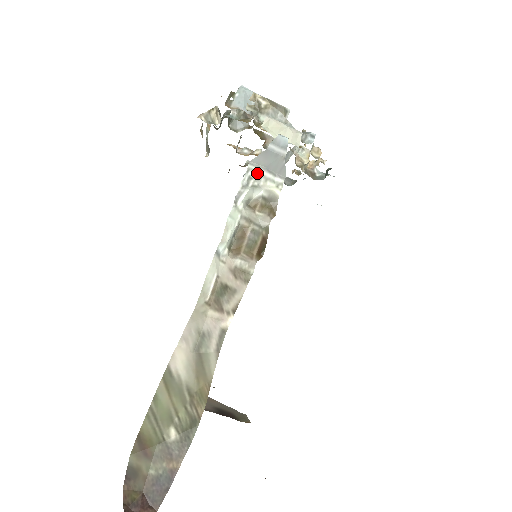
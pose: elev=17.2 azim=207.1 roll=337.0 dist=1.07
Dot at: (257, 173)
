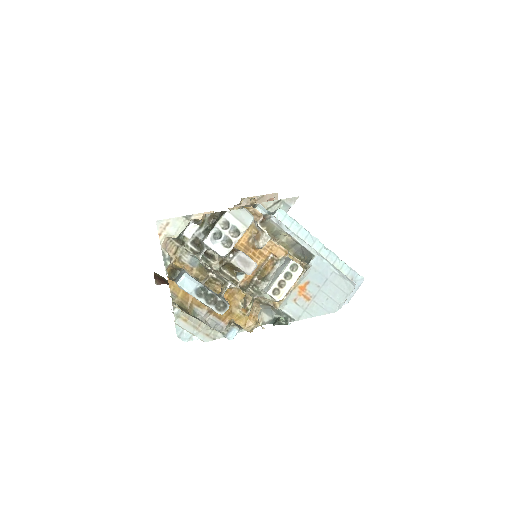
Dot at: occluded
